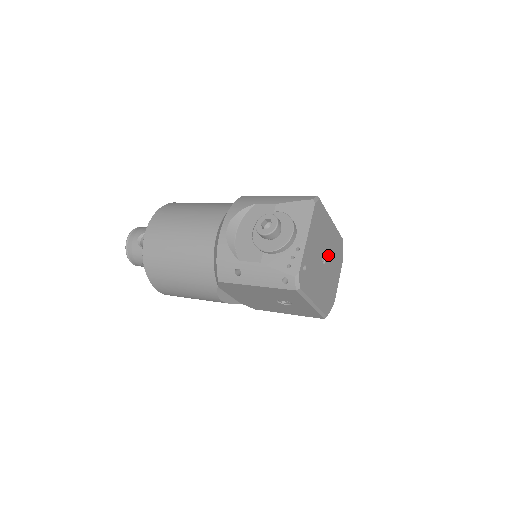
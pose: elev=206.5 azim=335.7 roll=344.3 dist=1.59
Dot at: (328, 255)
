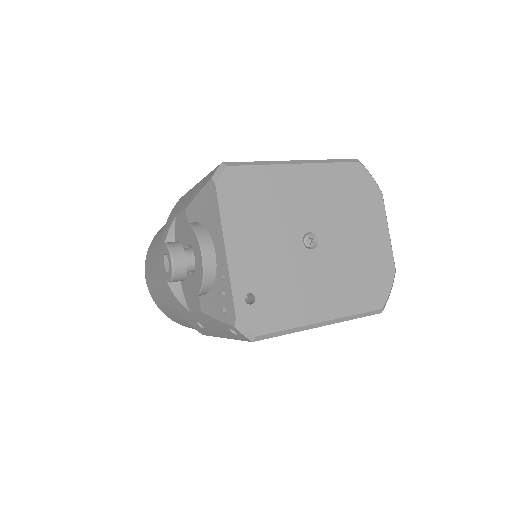
Dot at: (321, 222)
